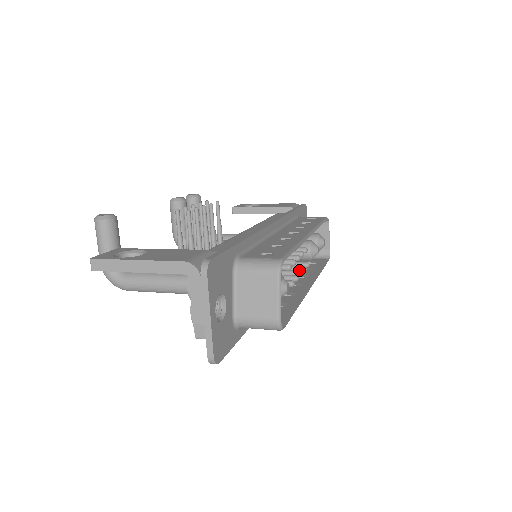
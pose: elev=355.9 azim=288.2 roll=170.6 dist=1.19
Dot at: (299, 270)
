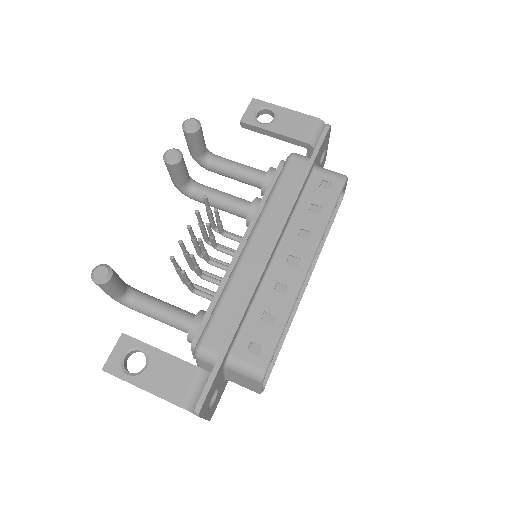
Dot at: occluded
